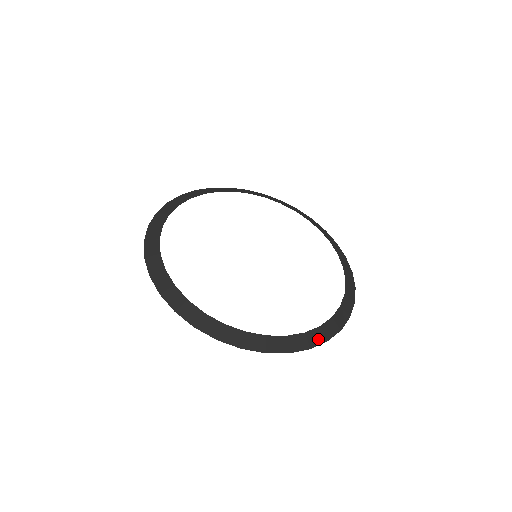
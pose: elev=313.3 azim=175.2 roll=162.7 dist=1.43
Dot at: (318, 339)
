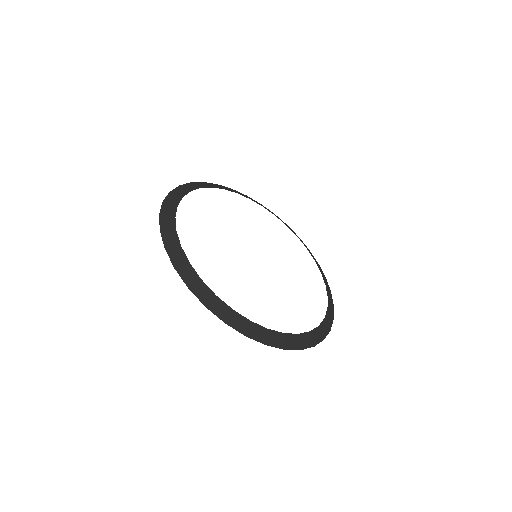
Dot at: (277, 342)
